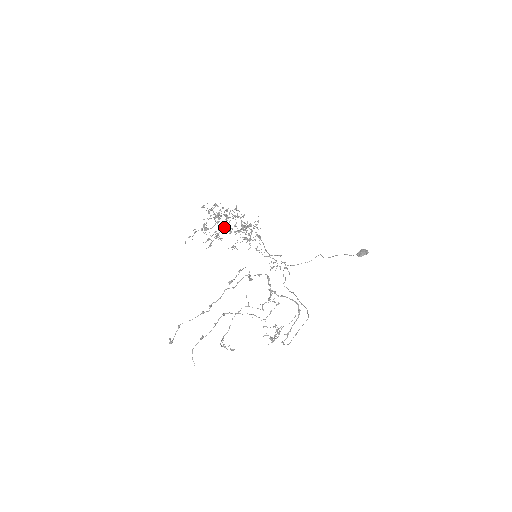
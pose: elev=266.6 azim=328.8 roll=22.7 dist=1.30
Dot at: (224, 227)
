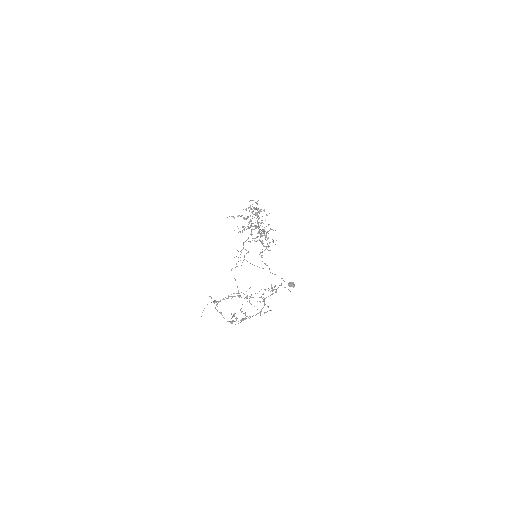
Dot at: occluded
